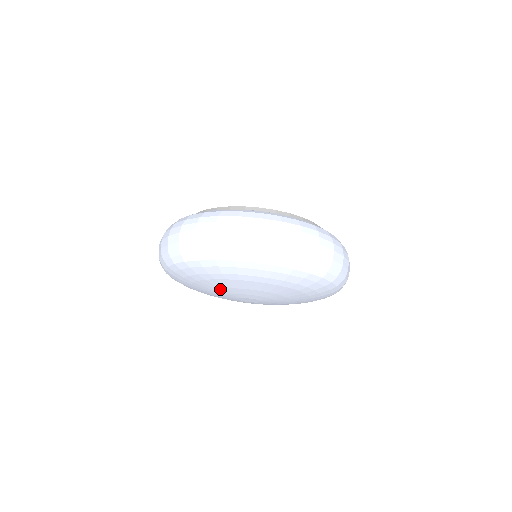
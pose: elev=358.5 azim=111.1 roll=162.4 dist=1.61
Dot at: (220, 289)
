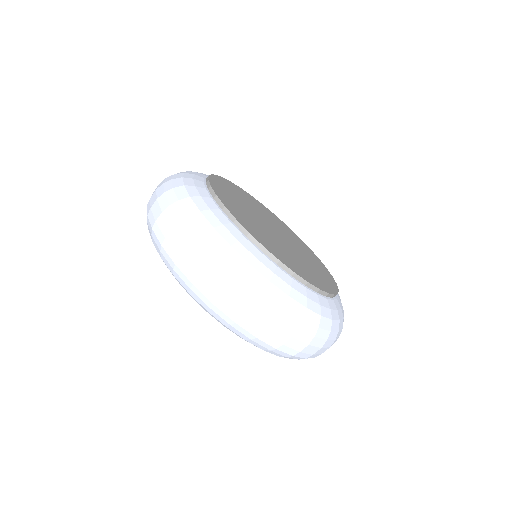
Dot at: occluded
